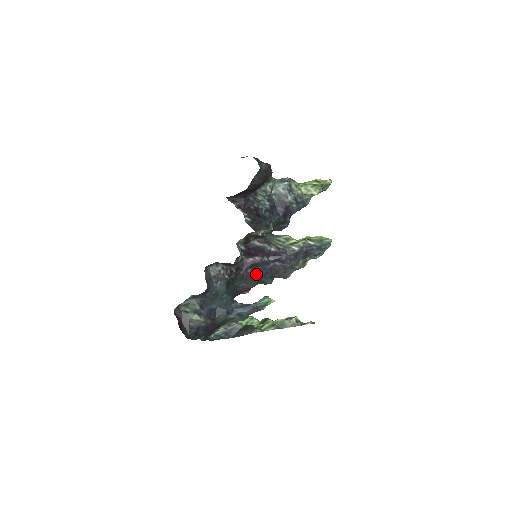
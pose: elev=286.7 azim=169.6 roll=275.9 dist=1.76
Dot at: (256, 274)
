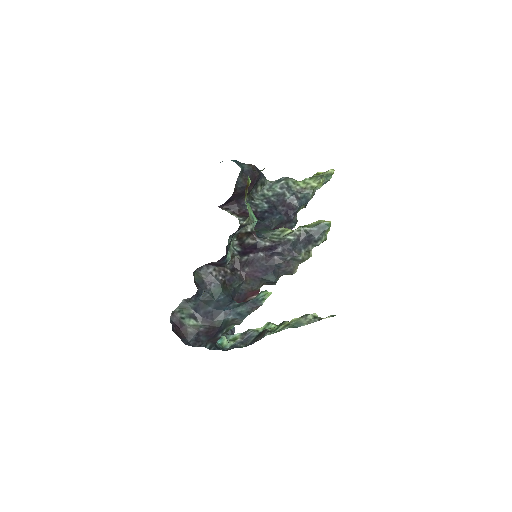
Dot at: (256, 272)
